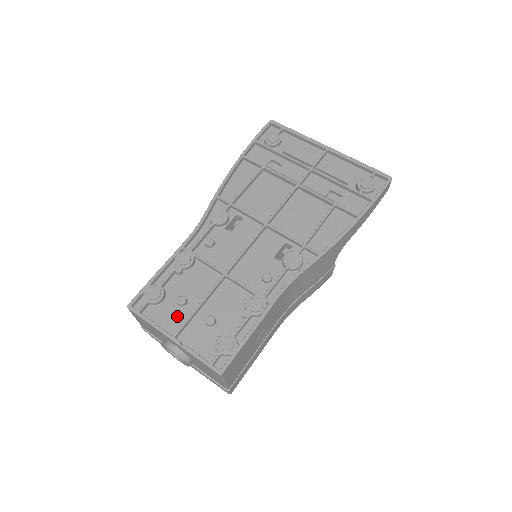
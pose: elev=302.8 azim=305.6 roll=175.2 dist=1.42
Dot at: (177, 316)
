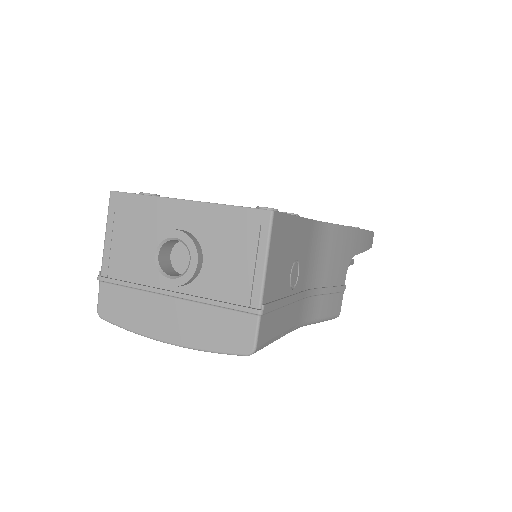
Dot at: occluded
